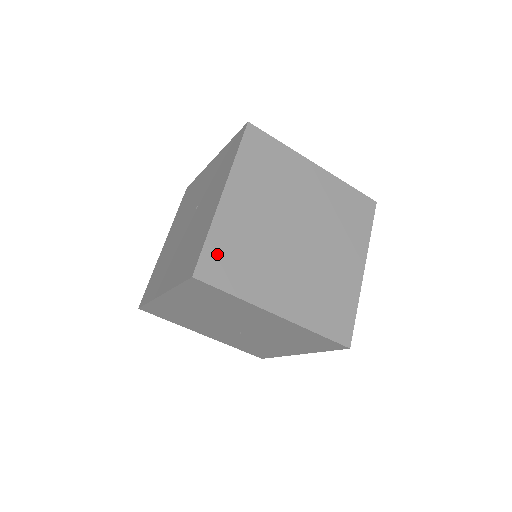
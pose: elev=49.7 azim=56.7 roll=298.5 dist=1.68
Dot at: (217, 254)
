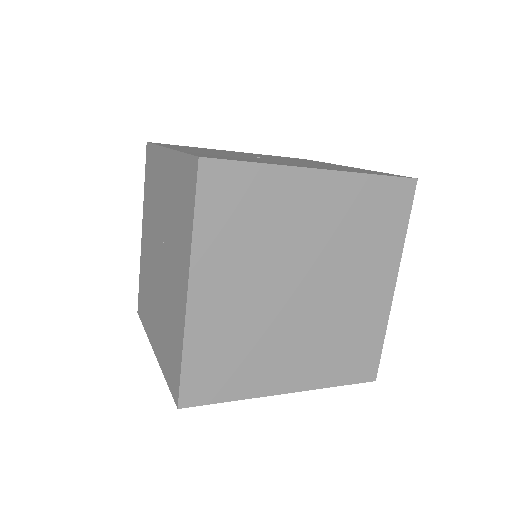
Dot at: (201, 370)
